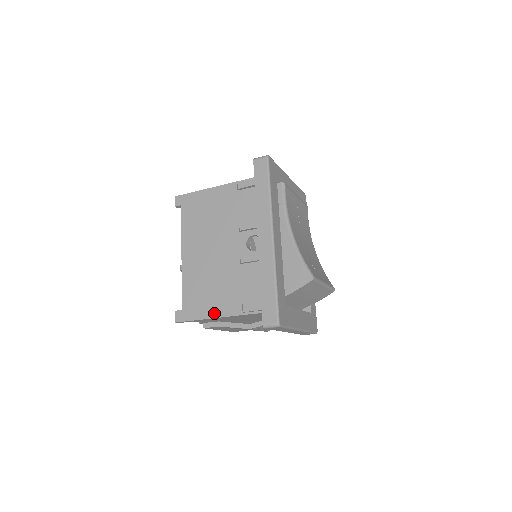
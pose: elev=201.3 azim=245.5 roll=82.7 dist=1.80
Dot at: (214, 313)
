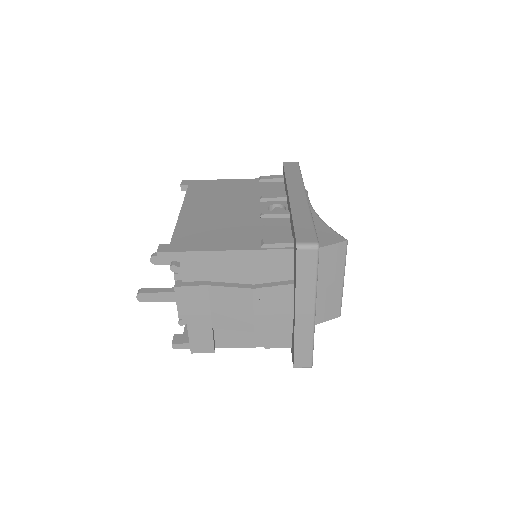
Dot at: (218, 247)
